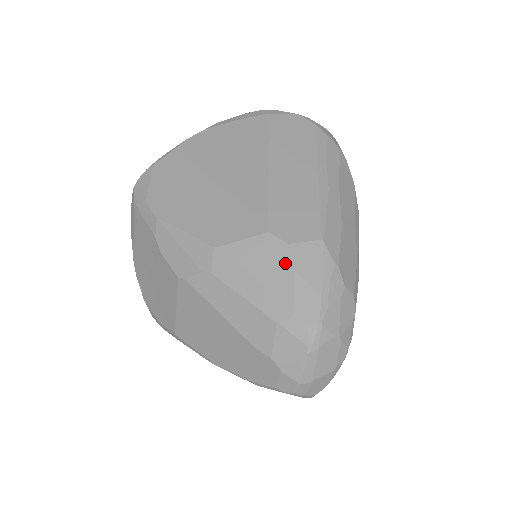
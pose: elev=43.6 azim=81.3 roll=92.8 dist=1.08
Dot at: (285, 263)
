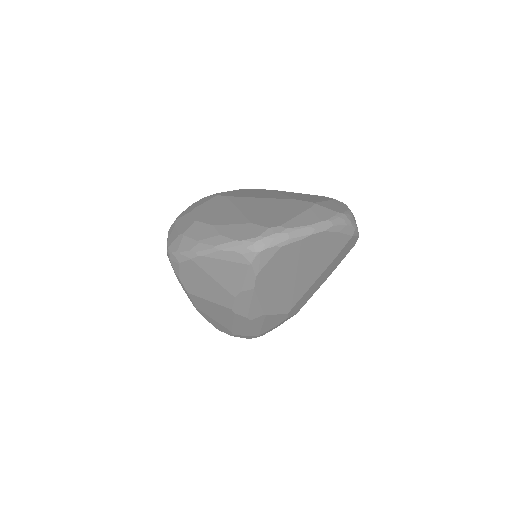
Dot at: (279, 323)
